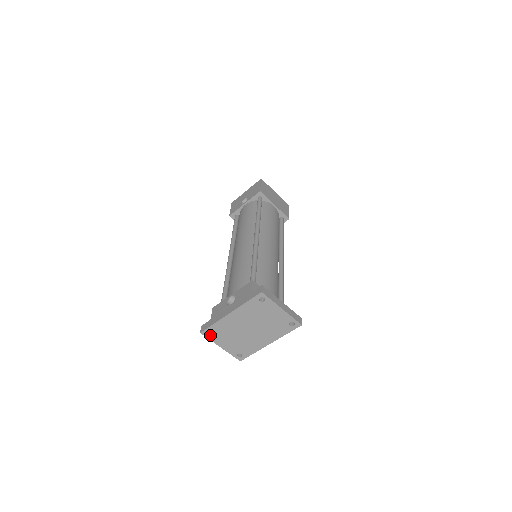
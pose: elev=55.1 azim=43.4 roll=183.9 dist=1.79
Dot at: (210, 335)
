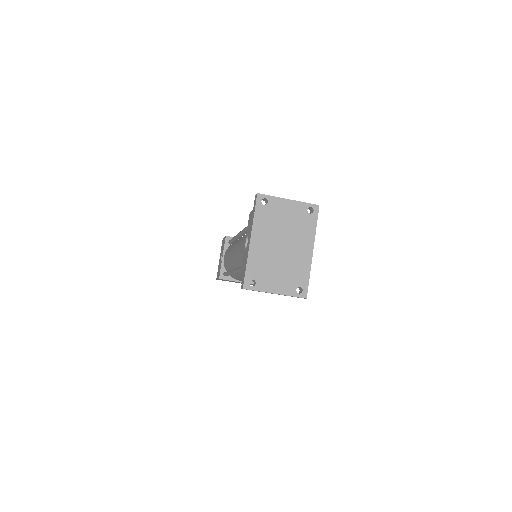
Dot at: (254, 285)
